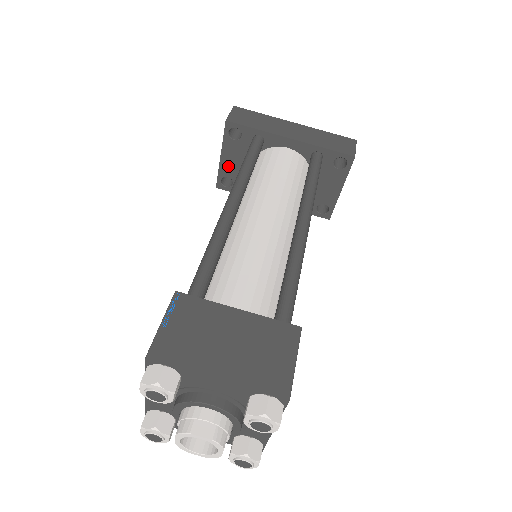
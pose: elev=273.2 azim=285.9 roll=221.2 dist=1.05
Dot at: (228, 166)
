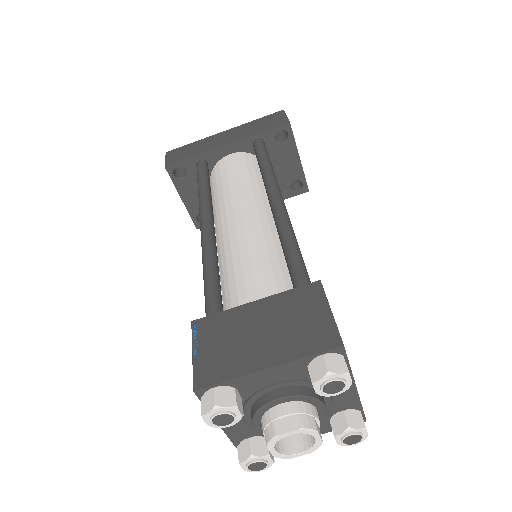
Dot at: (194, 204)
